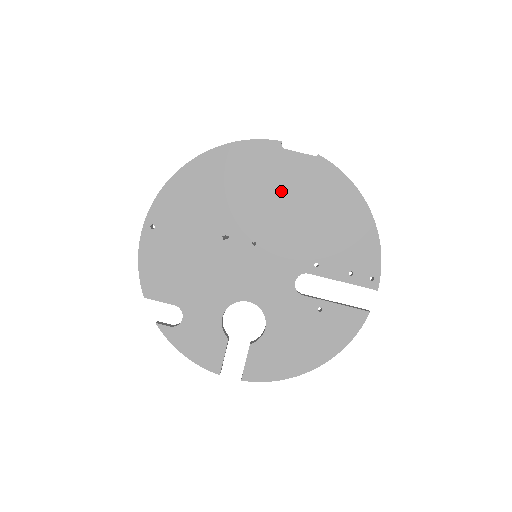
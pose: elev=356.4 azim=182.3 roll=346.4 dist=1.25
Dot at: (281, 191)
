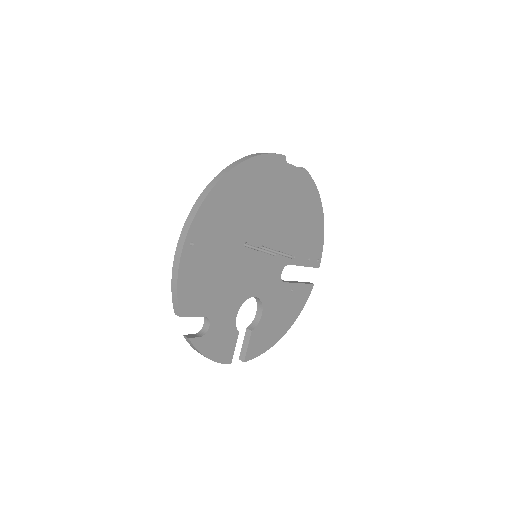
Dot at: (282, 200)
